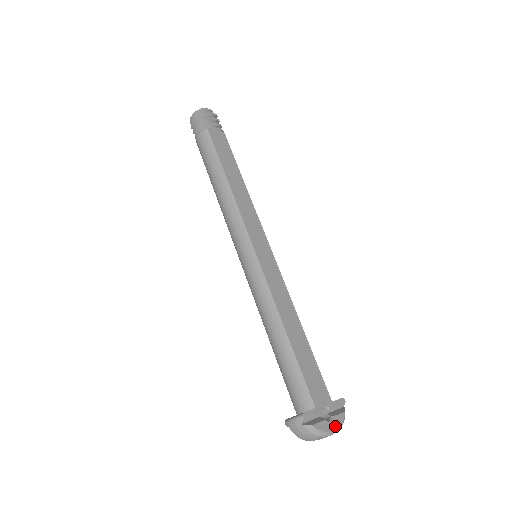
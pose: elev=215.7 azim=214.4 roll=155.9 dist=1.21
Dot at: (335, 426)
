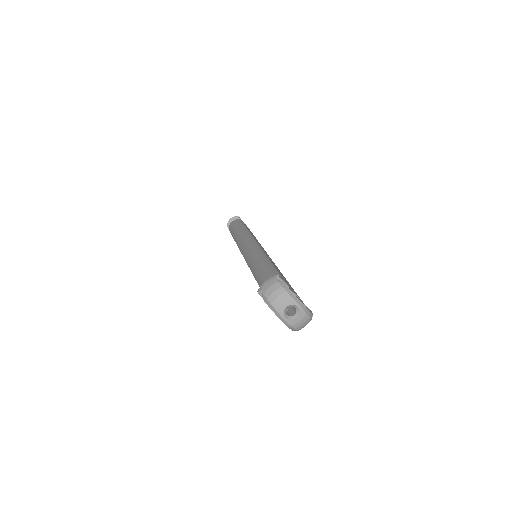
Dot at: occluded
